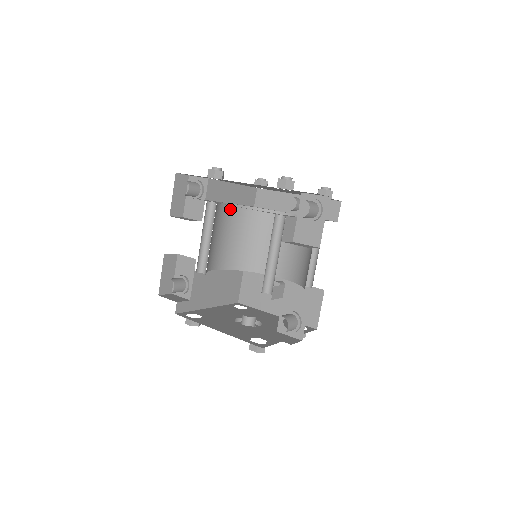
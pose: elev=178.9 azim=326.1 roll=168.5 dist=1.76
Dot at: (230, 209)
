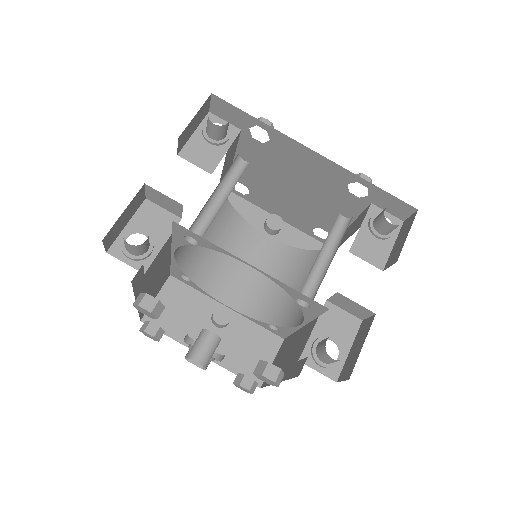
Dot at: occluded
